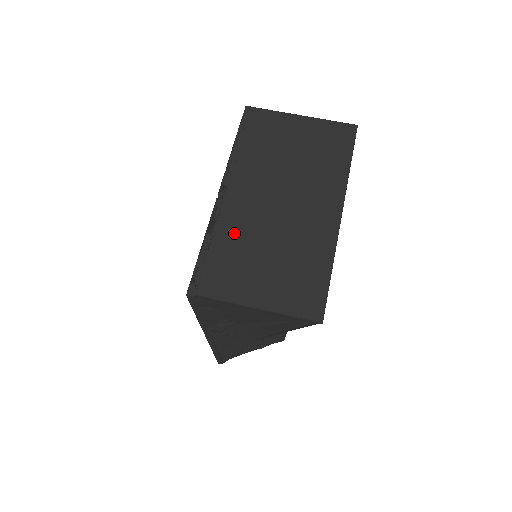
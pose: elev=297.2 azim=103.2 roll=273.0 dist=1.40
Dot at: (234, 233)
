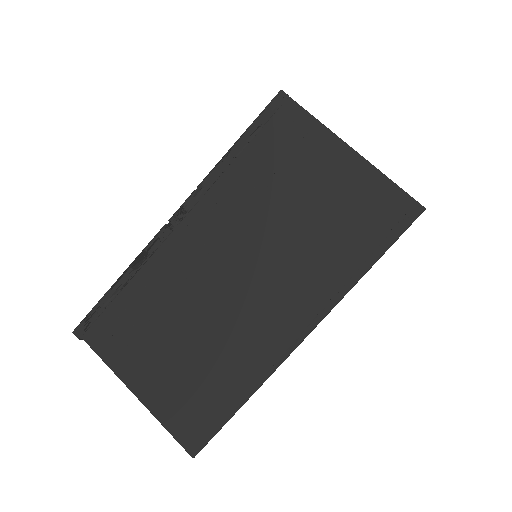
Dot at: (159, 286)
